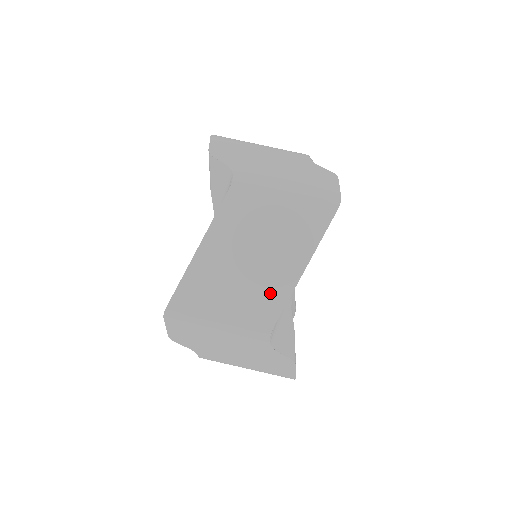
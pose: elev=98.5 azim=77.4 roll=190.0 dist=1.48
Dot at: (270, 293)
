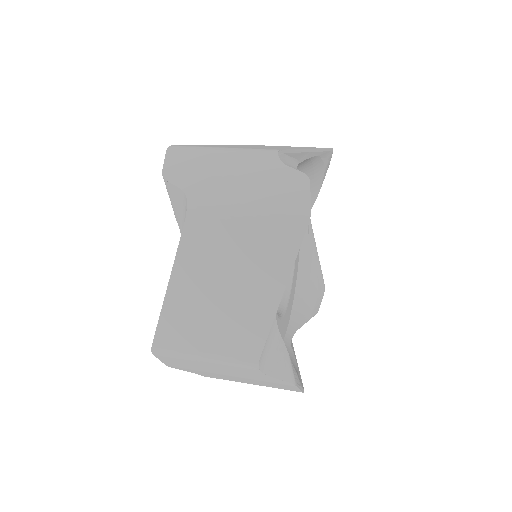
Dot at: (277, 148)
